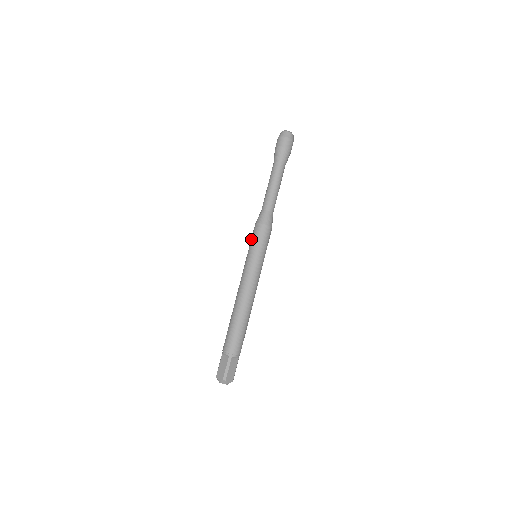
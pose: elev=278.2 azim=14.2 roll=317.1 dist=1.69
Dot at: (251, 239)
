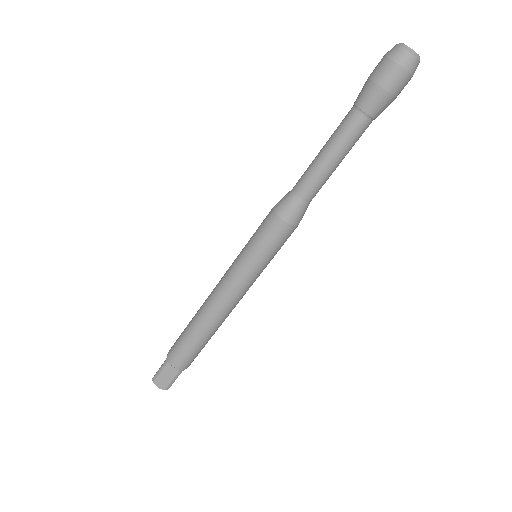
Dot at: (261, 238)
